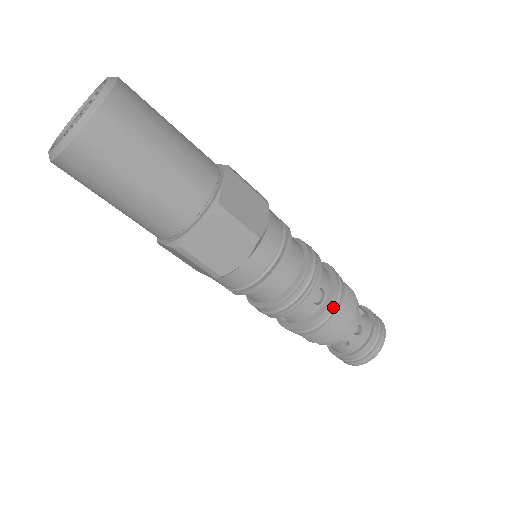
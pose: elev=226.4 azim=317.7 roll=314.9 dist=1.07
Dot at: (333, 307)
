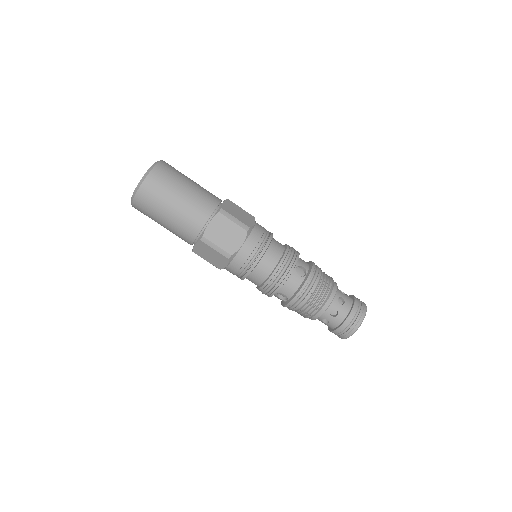
Dot at: (313, 277)
